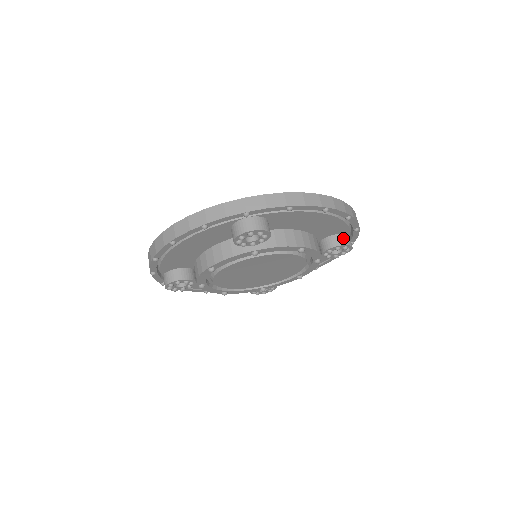
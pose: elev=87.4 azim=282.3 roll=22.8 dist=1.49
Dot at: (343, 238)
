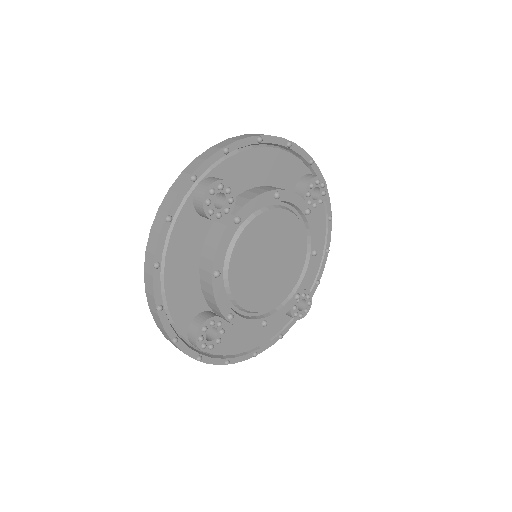
Dot at: (308, 176)
